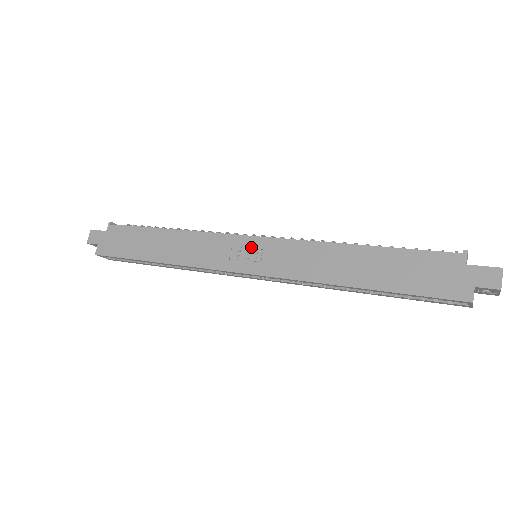
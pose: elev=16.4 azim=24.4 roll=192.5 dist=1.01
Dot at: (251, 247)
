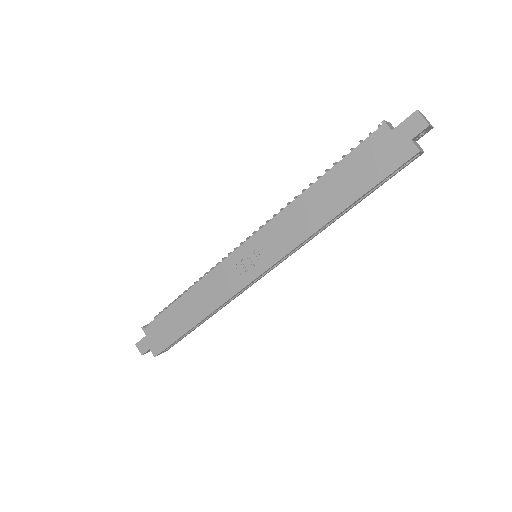
Dot at: (247, 254)
